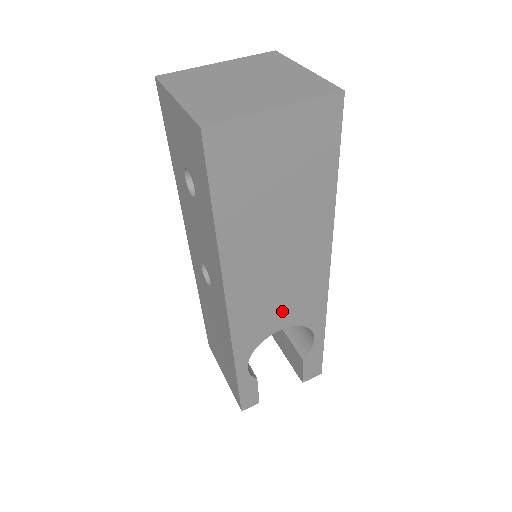
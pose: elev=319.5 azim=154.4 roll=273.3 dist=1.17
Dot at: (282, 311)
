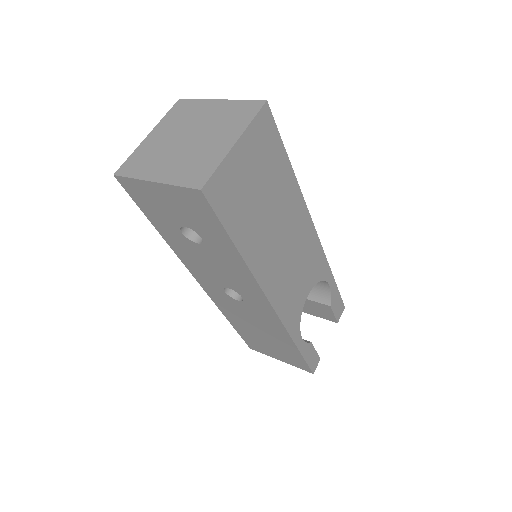
Dot at: (303, 281)
